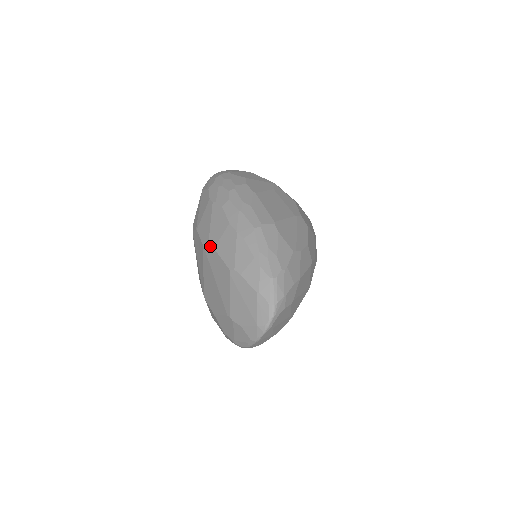
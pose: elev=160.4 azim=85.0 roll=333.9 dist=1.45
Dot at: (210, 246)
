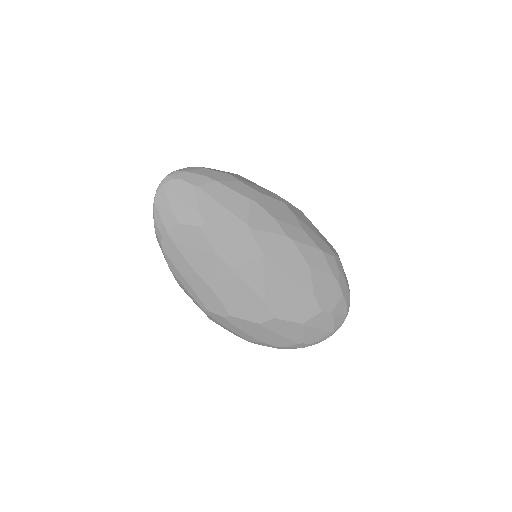
Dot at: occluded
